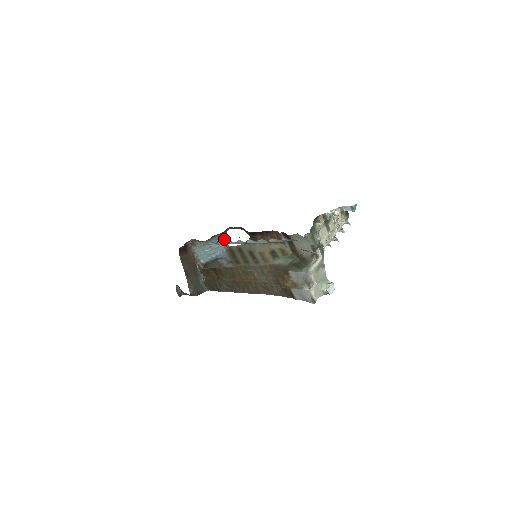
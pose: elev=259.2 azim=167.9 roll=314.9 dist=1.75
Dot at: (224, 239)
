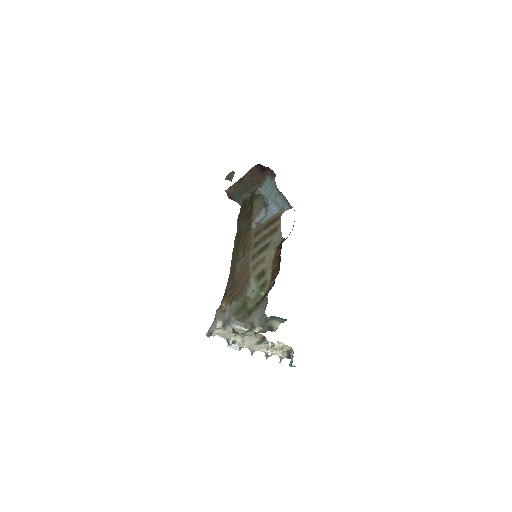
Dot at: (287, 207)
